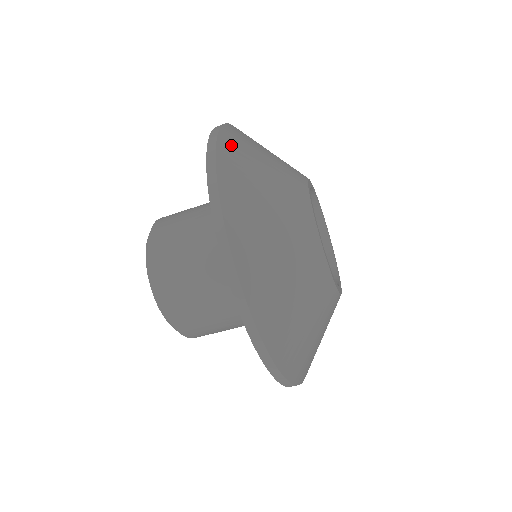
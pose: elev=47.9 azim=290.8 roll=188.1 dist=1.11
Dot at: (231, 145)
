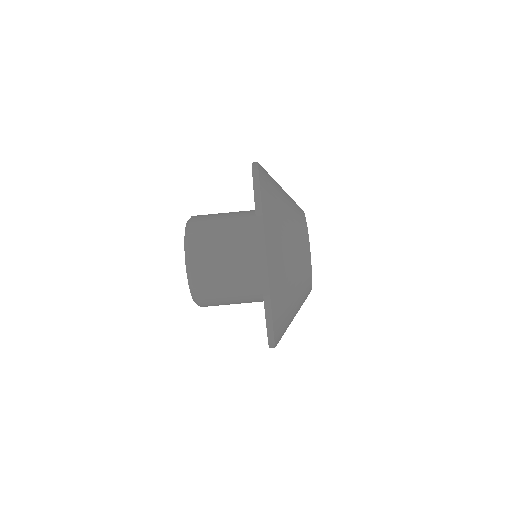
Dot at: occluded
